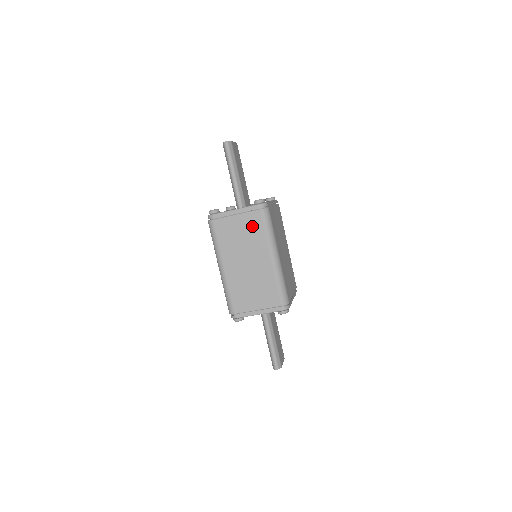
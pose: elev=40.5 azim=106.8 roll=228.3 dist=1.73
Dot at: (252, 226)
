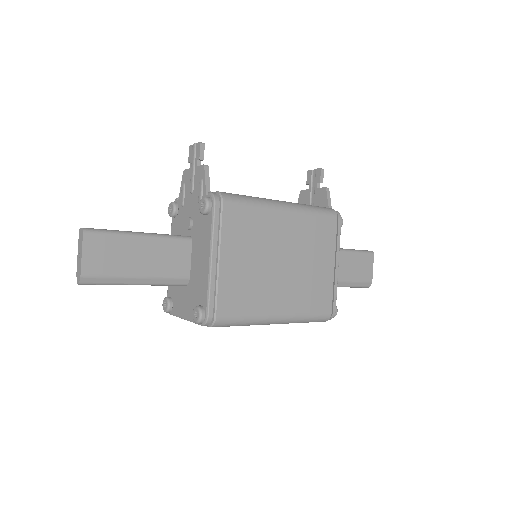
Dot at: occluded
